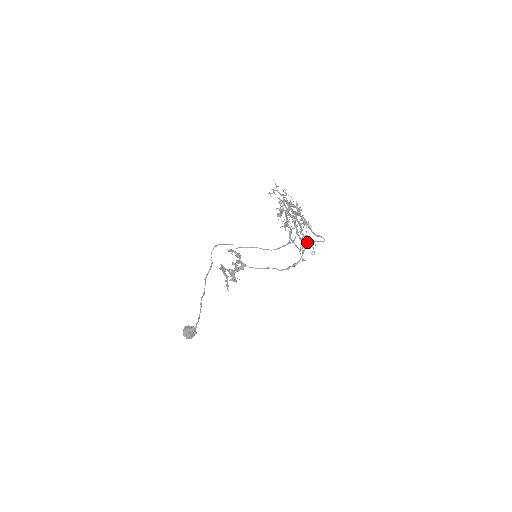
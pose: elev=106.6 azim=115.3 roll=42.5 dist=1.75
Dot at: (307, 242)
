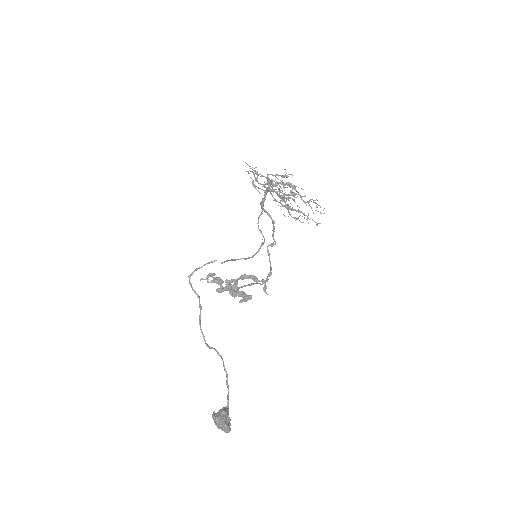
Dot at: occluded
